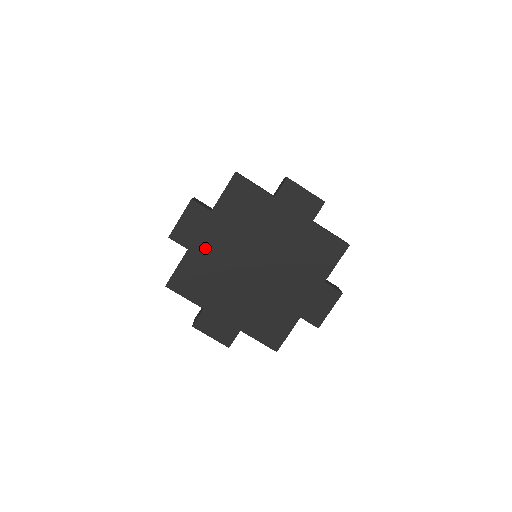
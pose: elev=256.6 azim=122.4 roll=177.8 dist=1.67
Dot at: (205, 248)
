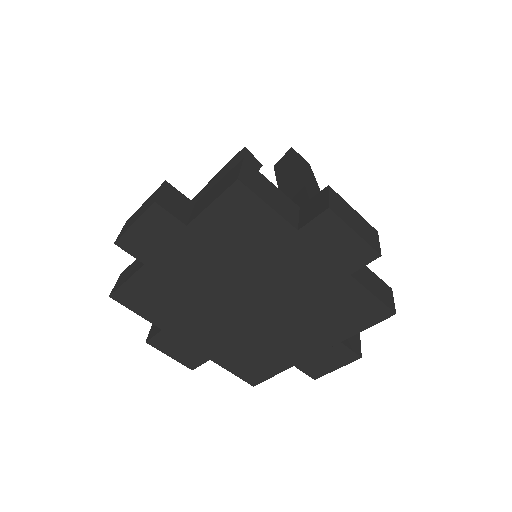
Dot at: (171, 269)
